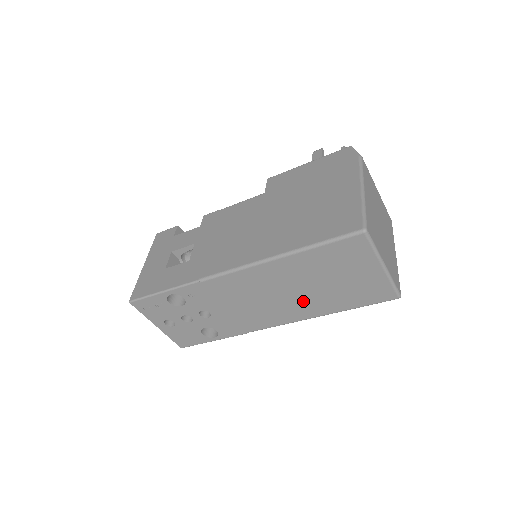
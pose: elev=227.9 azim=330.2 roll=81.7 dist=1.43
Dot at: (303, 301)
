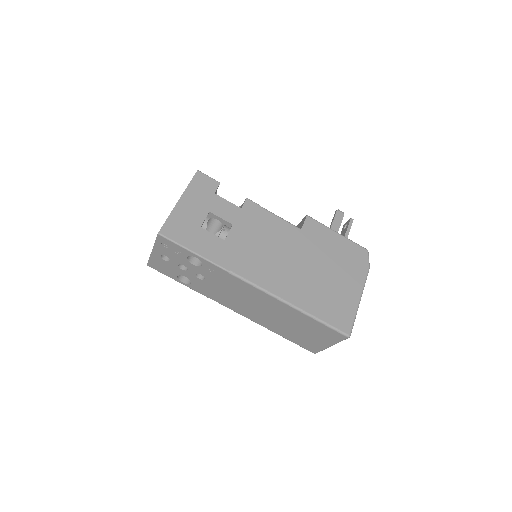
Dot at: (269, 320)
